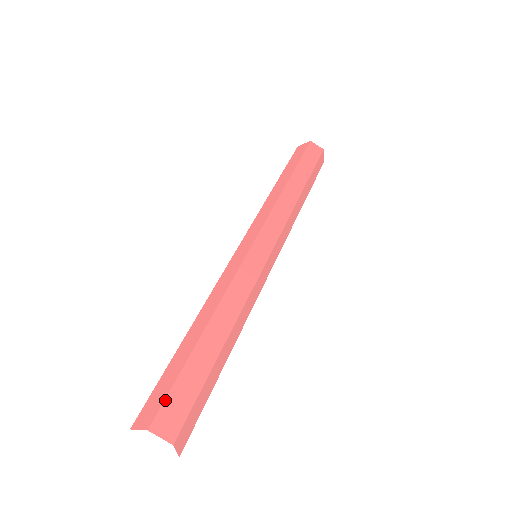
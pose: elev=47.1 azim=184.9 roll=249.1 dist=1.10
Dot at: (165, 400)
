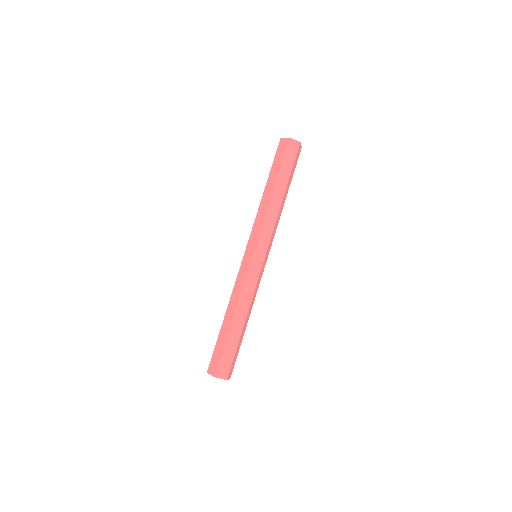
Dot at: (232, 366)
